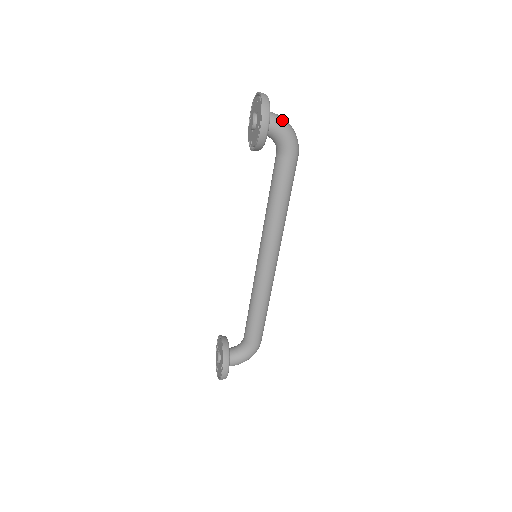
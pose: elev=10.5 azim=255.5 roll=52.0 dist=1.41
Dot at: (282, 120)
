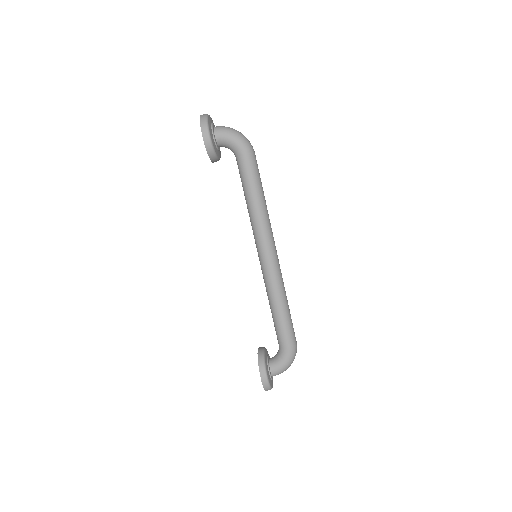
Dot at: (226, 128)
